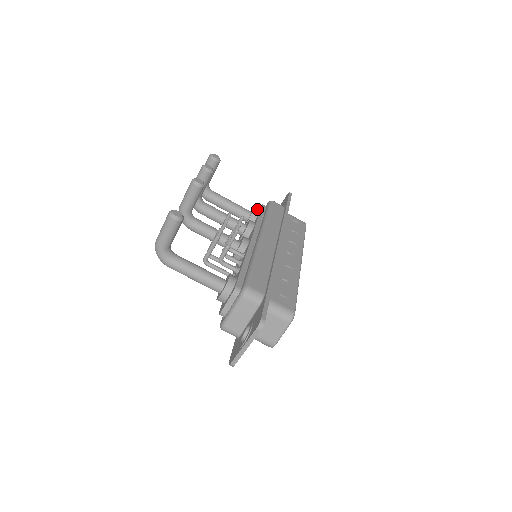
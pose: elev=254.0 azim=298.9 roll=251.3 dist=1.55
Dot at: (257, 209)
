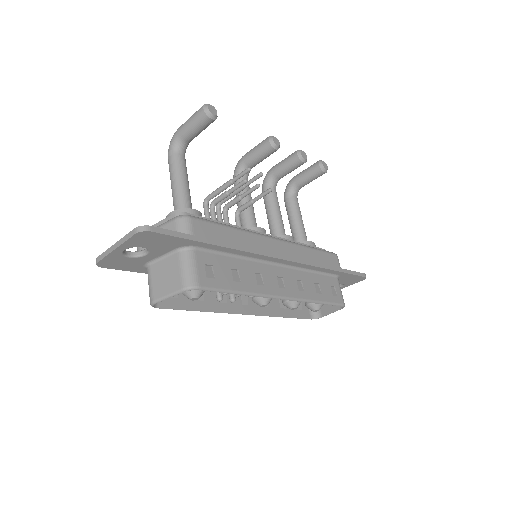
Dot at: (315, 245)
